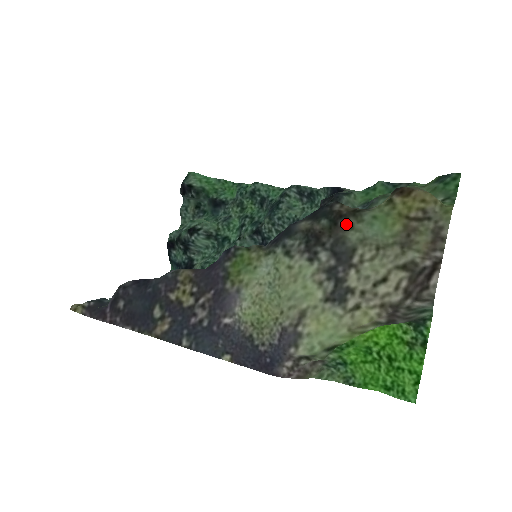
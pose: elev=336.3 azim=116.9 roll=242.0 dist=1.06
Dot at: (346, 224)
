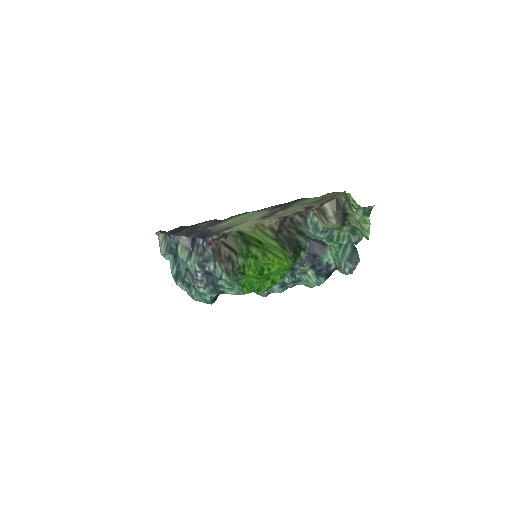
Dot at: (299, 201)
